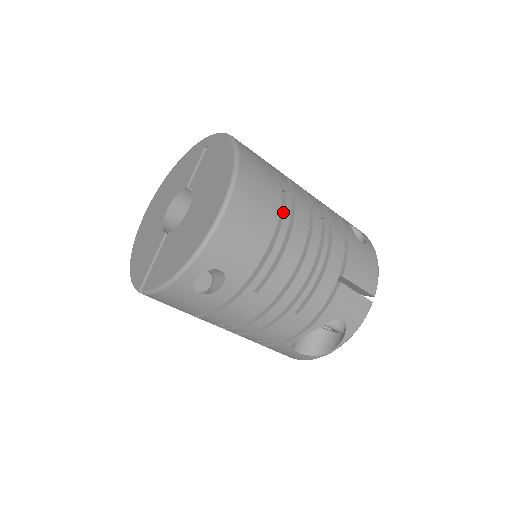
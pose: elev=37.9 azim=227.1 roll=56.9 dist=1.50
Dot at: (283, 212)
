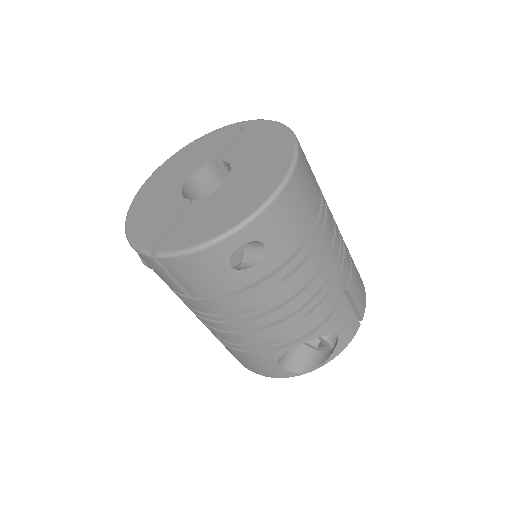
Dot at: (320, 207)
